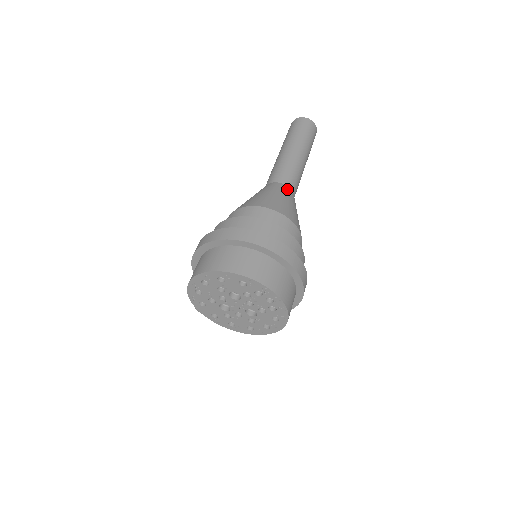
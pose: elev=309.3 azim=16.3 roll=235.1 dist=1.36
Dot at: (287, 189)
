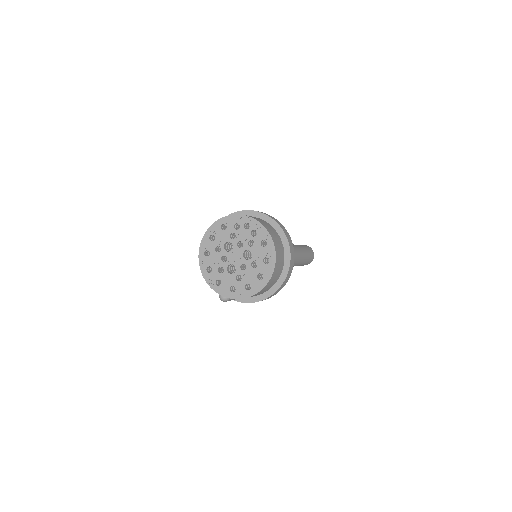
Dot at: occluded
